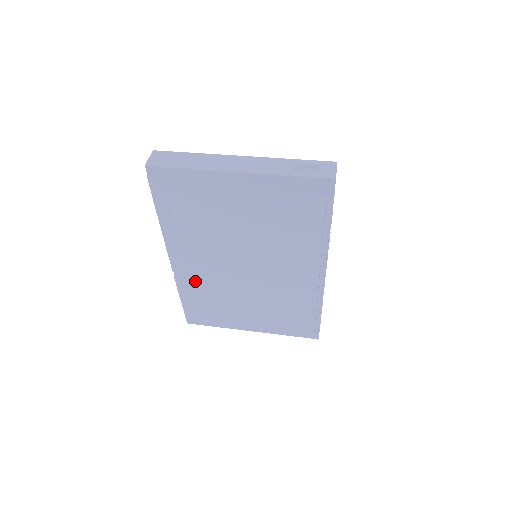
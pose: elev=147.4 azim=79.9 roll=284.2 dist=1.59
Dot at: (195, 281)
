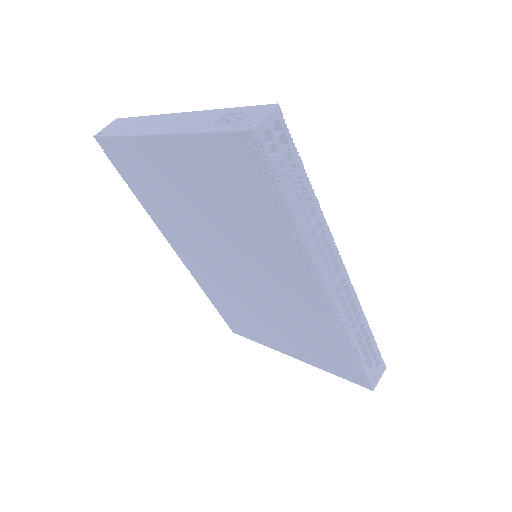
Dot at: (209, 282)
